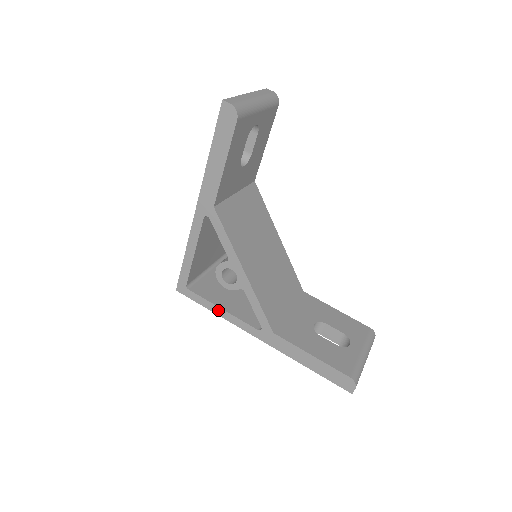
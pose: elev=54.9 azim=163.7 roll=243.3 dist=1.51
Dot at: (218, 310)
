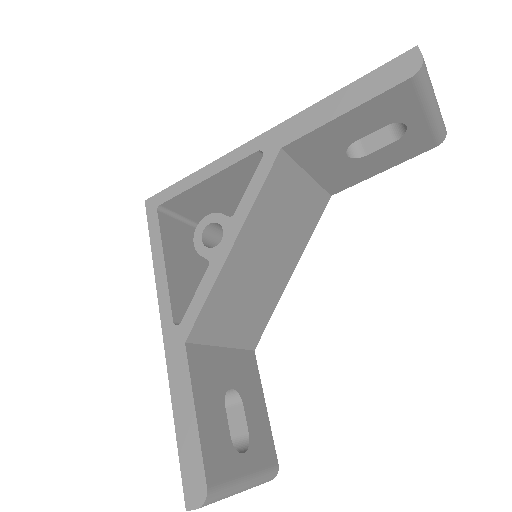
Dot at: (160, 260)
